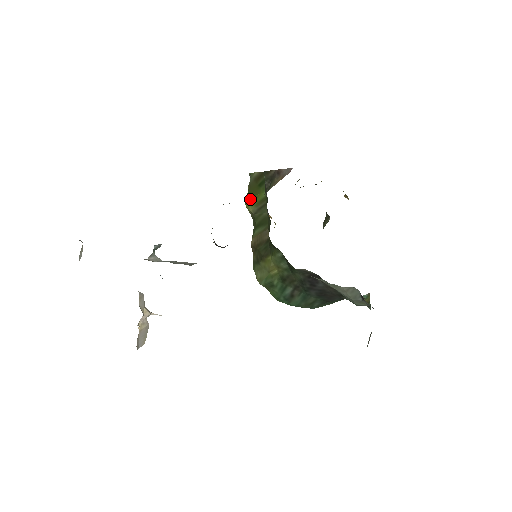
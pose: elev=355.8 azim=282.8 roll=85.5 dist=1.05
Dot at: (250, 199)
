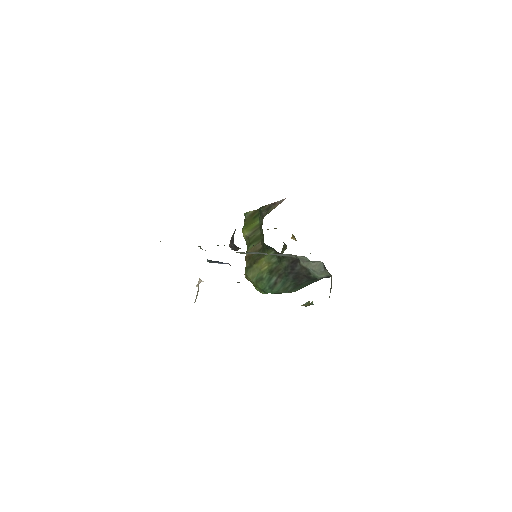
Dot at: (246, 227)
